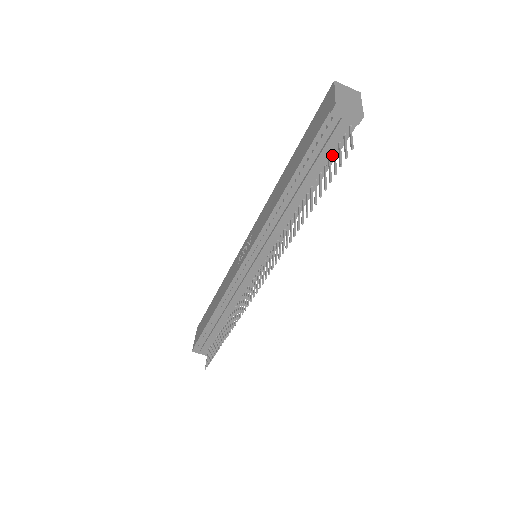
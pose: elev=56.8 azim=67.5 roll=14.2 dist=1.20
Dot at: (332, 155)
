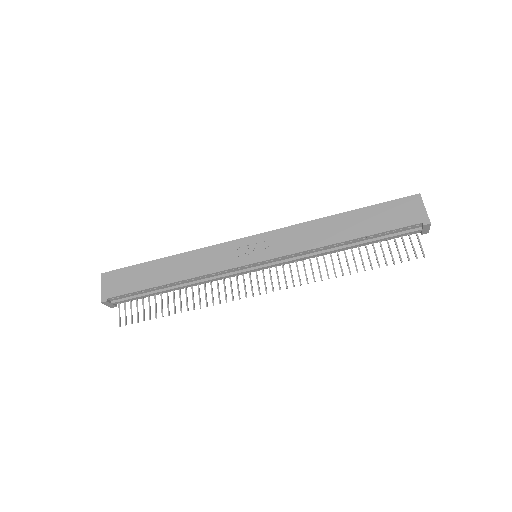
Dot at: (391, 238)
